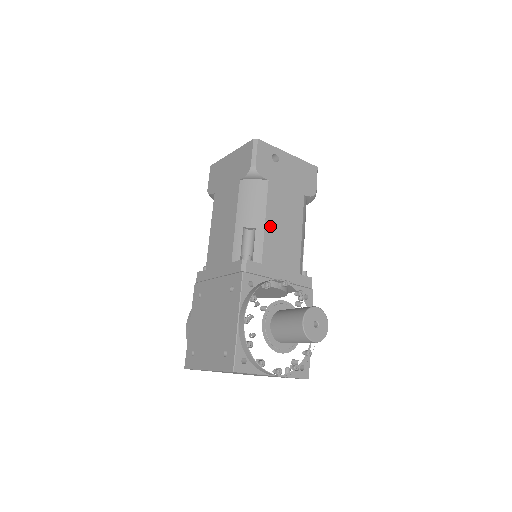
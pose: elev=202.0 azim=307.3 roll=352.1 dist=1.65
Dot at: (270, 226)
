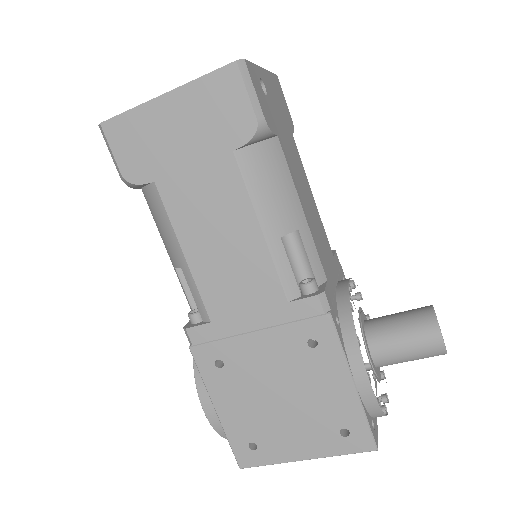
Dot at: (306, 214)
